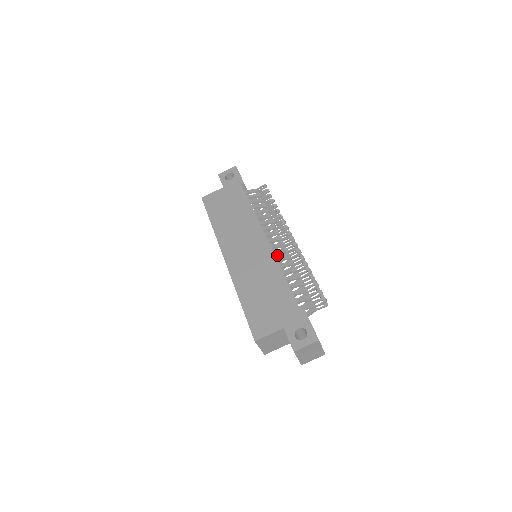
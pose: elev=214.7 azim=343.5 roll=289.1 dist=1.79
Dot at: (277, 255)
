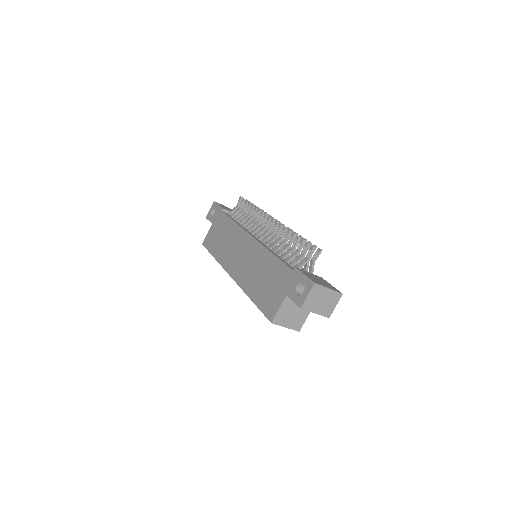
Dot at: occluded
